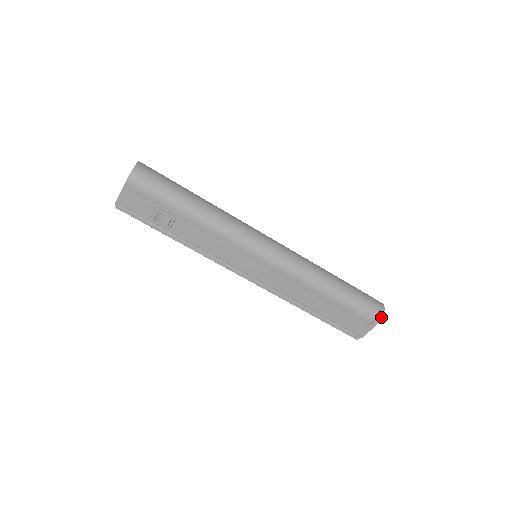
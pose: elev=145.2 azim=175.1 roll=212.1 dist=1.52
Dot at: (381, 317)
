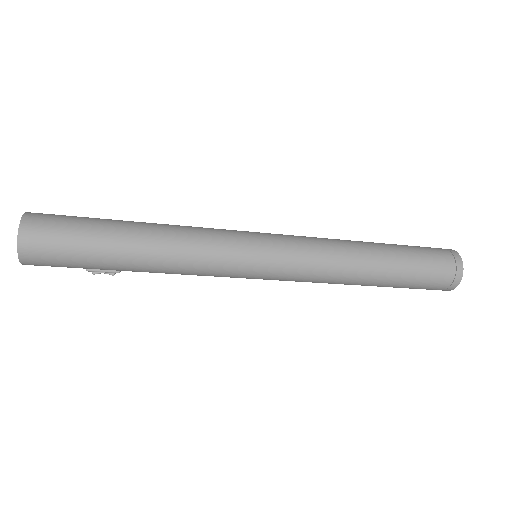
Dot at: (455, 287)
